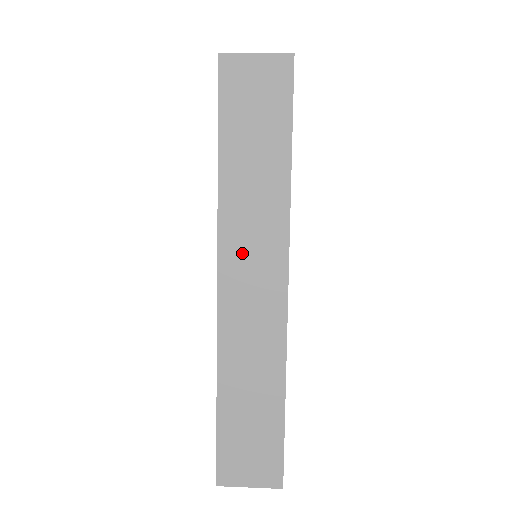
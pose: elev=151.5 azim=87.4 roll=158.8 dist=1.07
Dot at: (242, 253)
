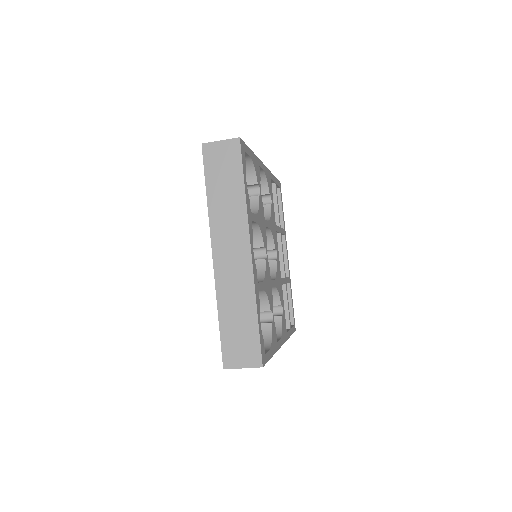
Dot at: occluded
